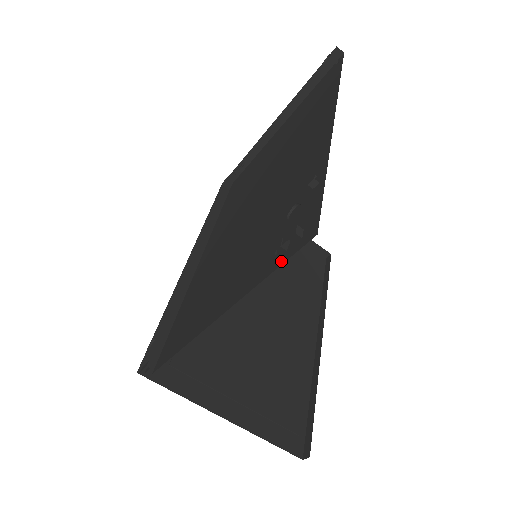
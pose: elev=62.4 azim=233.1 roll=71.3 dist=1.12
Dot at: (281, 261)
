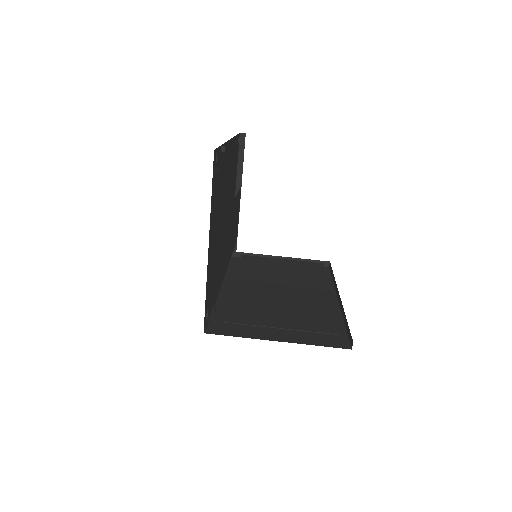
Dot at: occluded
